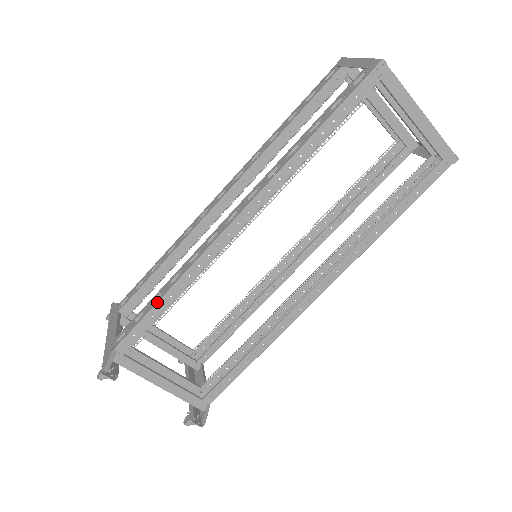
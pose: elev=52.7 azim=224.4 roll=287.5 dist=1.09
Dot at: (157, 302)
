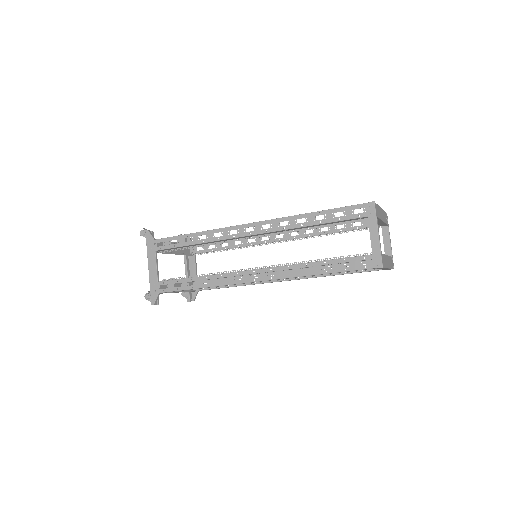
Dot at: occluded
